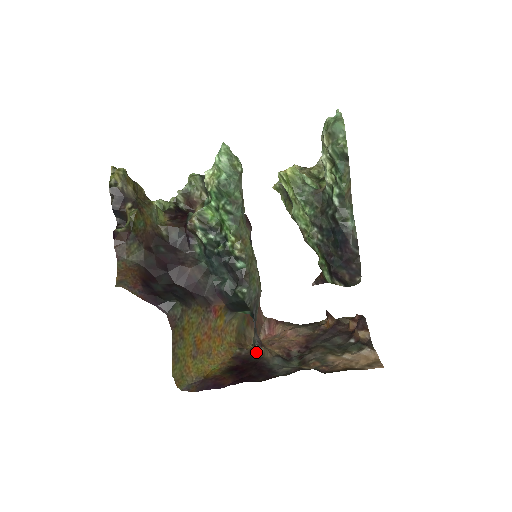
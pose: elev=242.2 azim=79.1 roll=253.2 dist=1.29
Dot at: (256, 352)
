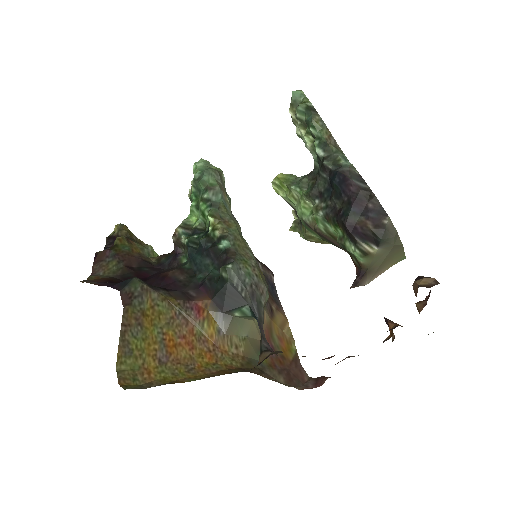
Dot at: (263, 359)
